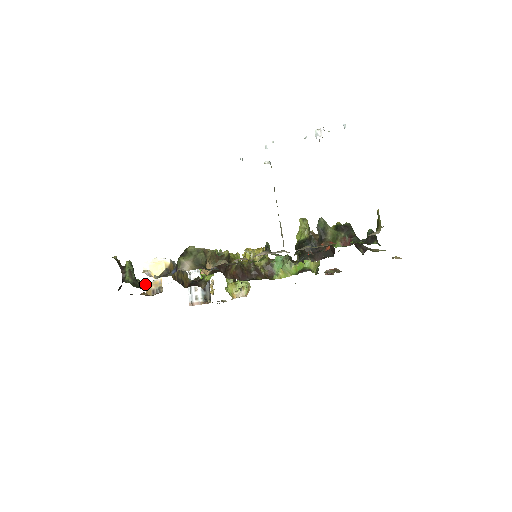
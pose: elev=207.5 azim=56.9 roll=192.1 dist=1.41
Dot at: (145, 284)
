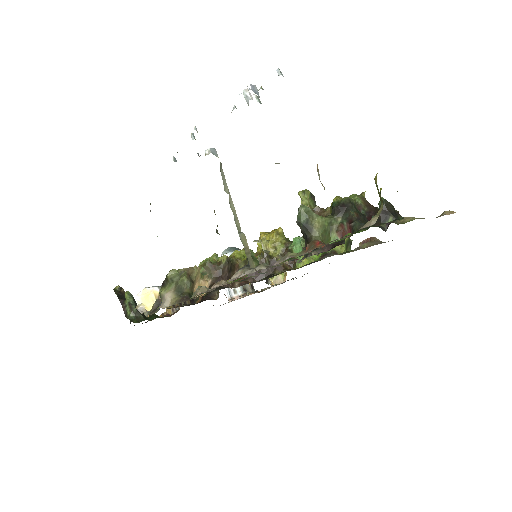
Dot at: (148, 316)
